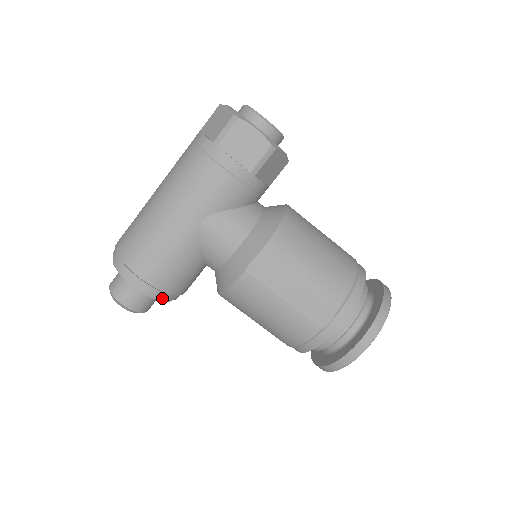
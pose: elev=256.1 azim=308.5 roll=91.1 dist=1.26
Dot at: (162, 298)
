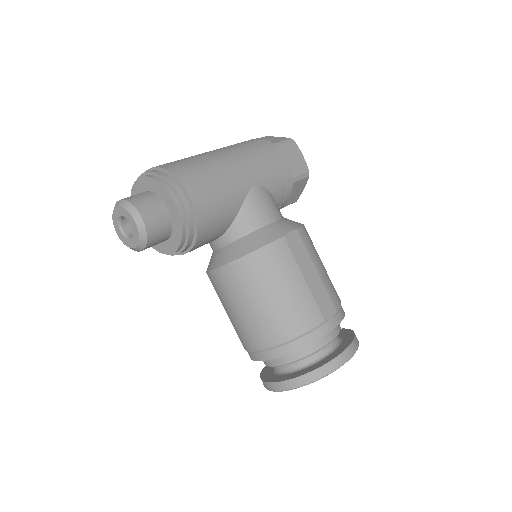
Dot at: (188, 231)
